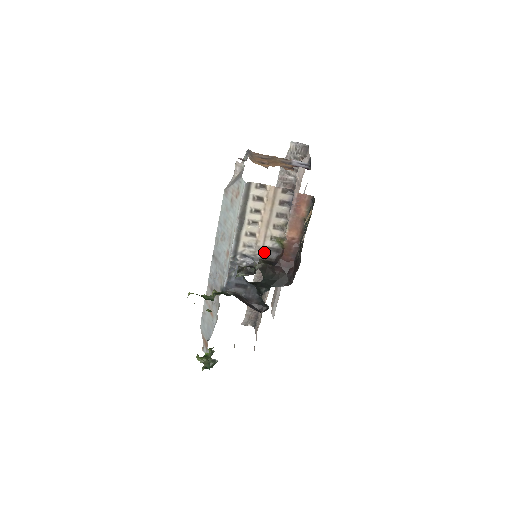
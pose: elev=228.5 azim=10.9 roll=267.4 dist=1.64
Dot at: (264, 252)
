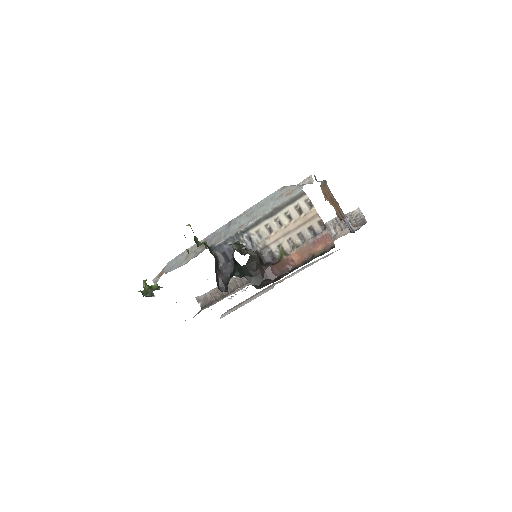
Dot at: (265, 250)
